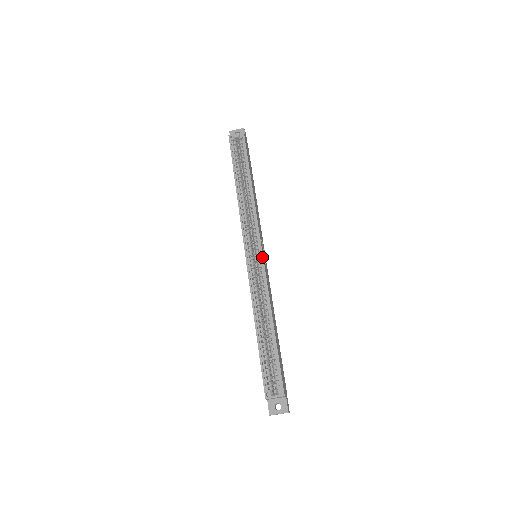
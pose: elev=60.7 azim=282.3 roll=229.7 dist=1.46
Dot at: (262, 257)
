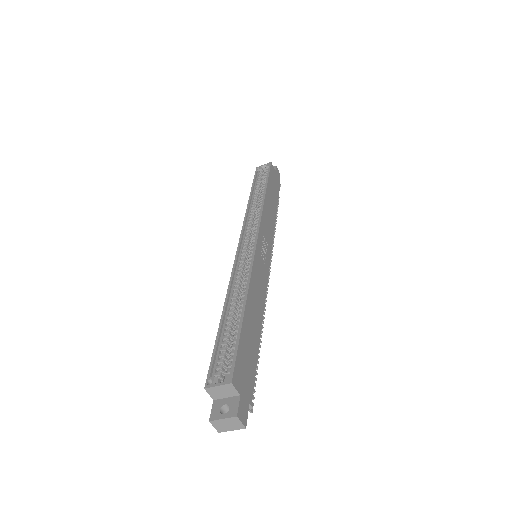
Dot at: (255, 244)
